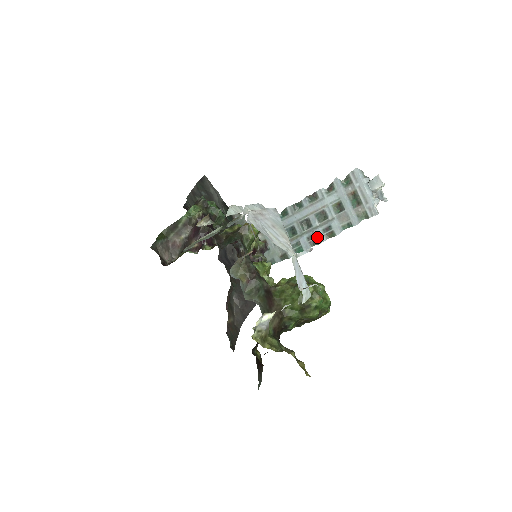
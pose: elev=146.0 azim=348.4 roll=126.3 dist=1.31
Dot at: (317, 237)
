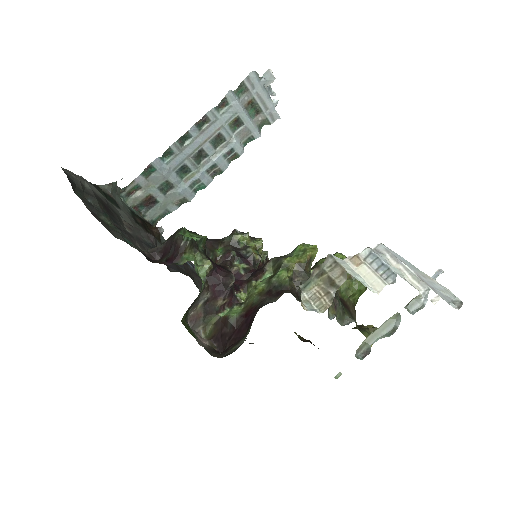
Dot at: (219, 166)
